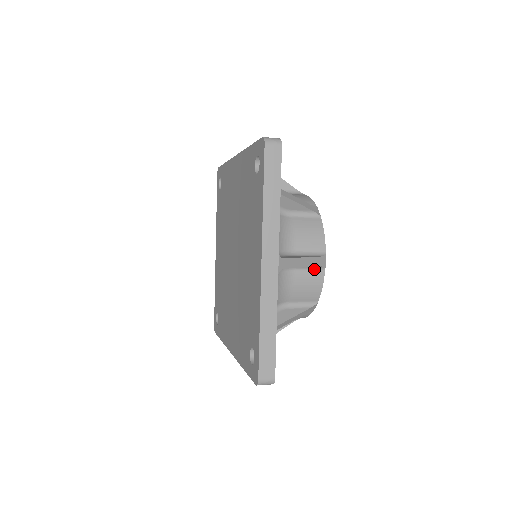
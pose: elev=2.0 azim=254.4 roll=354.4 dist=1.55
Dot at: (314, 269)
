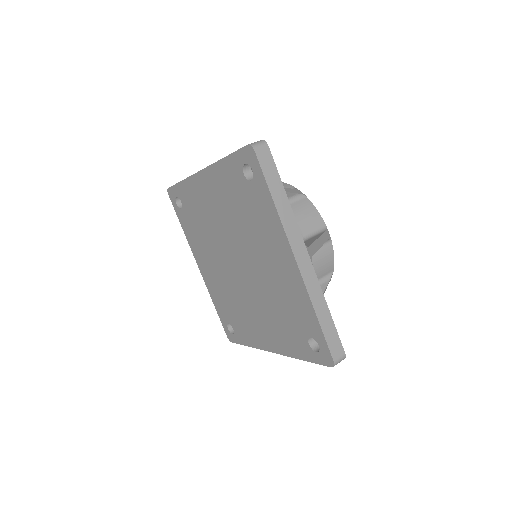
Dot at: occluded
